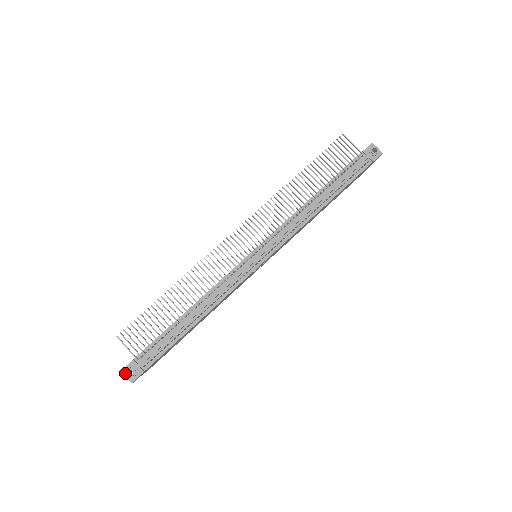
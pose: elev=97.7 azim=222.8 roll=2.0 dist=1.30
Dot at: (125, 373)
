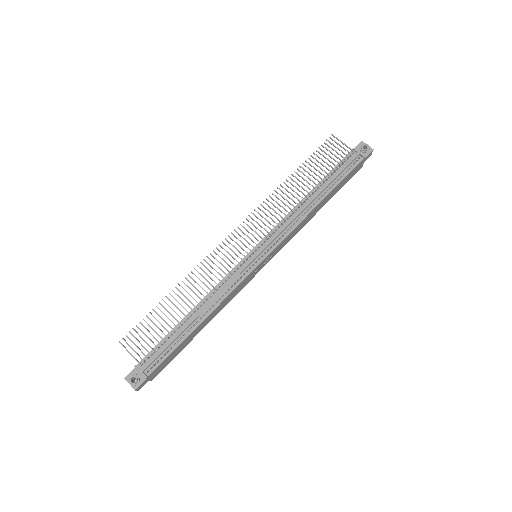
Dot at: (128, 380)
